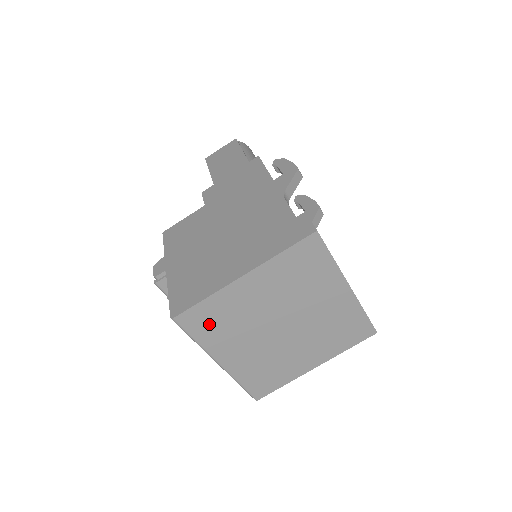
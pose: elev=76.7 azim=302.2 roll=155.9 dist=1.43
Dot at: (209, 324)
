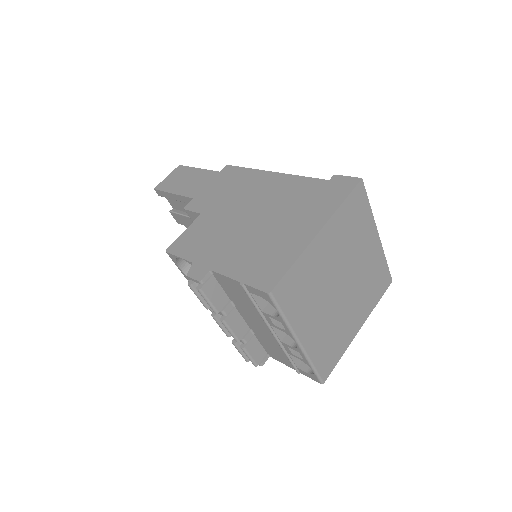
Dot at: (296, 294)
